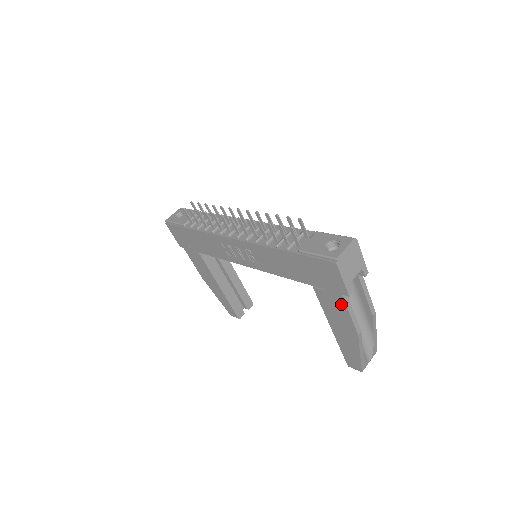
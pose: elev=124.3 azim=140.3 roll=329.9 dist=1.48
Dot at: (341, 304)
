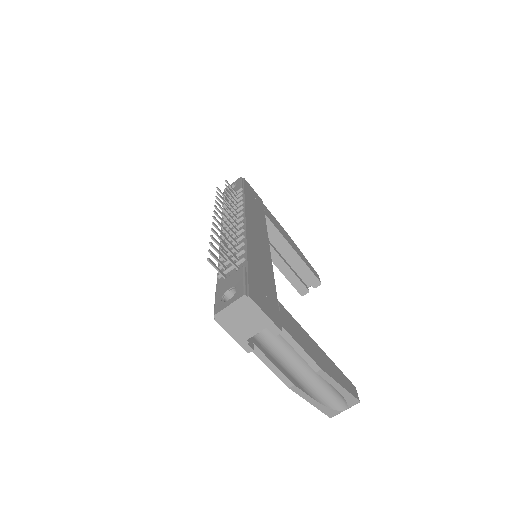
Dot at: occluded
